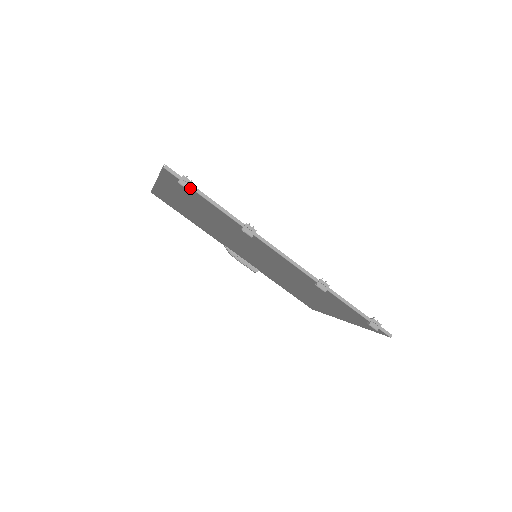
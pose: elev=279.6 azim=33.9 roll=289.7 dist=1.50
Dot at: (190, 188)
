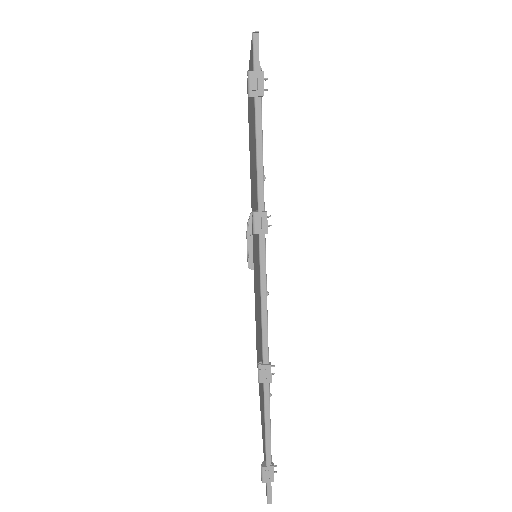
Dot at: (253, 95)
